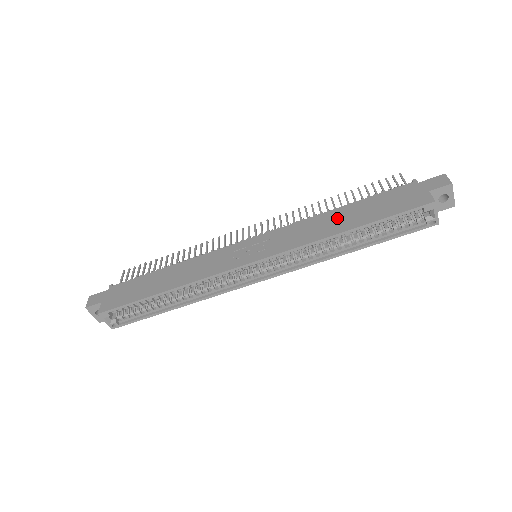
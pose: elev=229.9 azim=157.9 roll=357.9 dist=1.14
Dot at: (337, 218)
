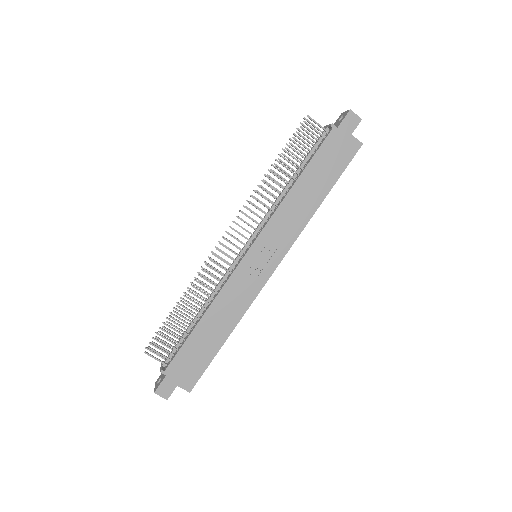
Dot at: (304, 194)
